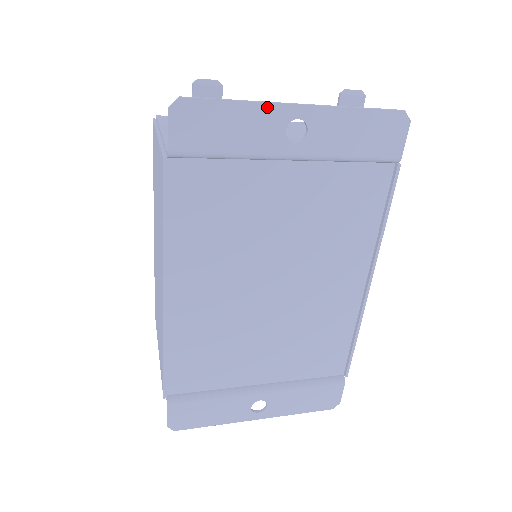
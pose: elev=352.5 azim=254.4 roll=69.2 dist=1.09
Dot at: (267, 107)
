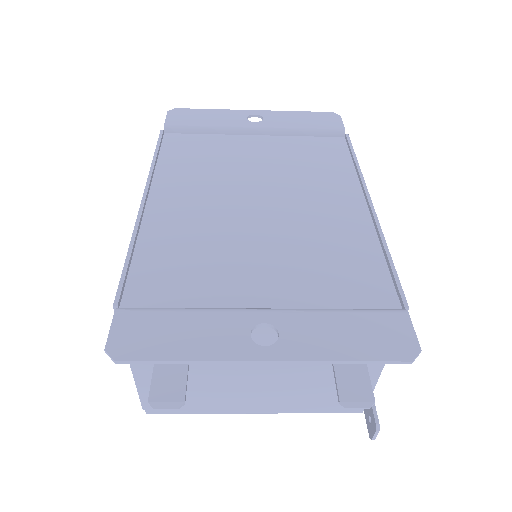
Dot at: (232, 111)
